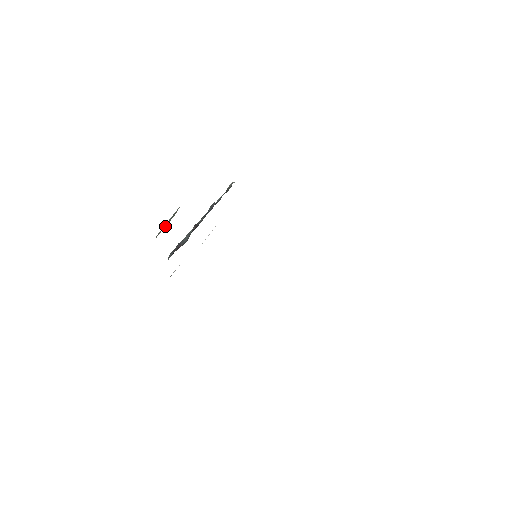
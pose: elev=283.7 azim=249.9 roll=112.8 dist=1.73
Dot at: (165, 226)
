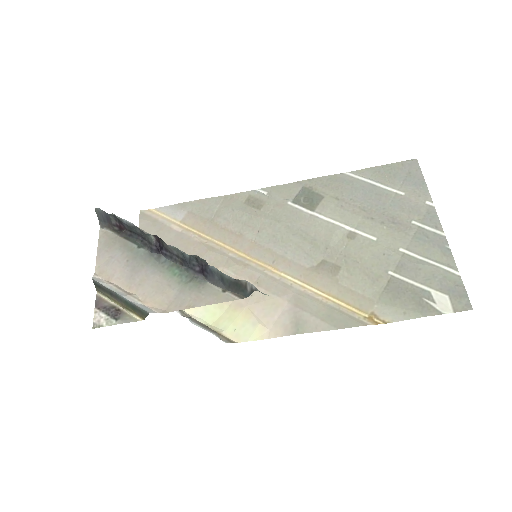
Dot at: (116, 301)
